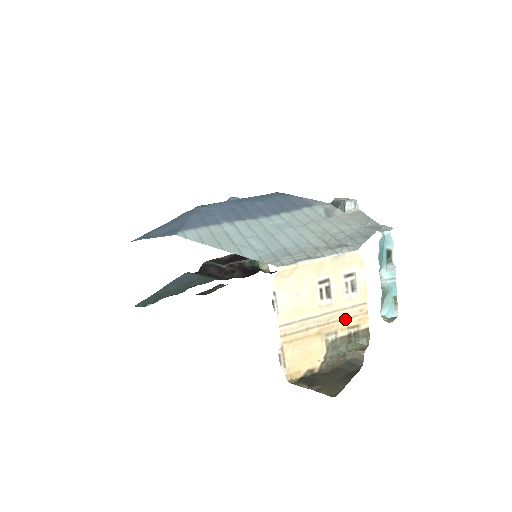
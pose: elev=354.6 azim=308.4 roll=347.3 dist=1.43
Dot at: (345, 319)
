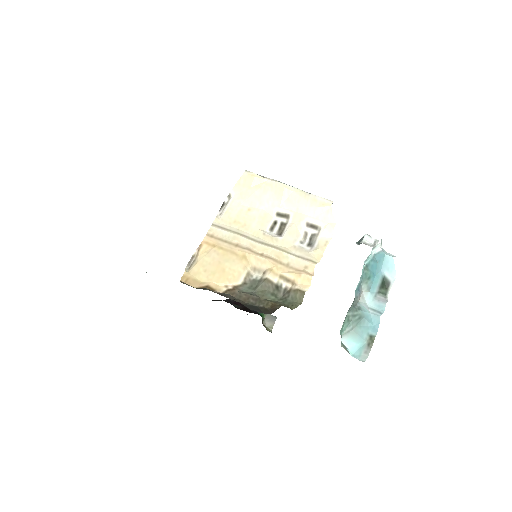
Dot at: (283, 264)
